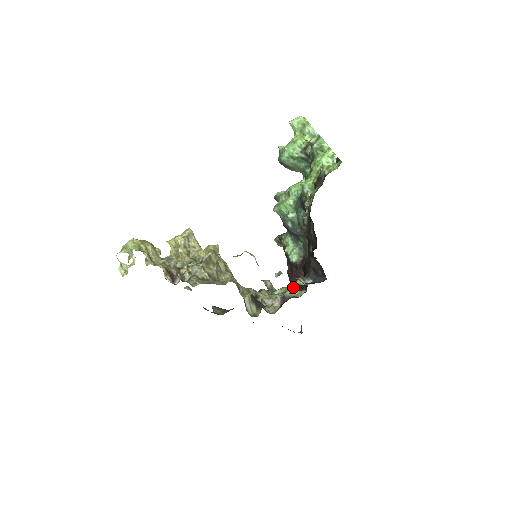
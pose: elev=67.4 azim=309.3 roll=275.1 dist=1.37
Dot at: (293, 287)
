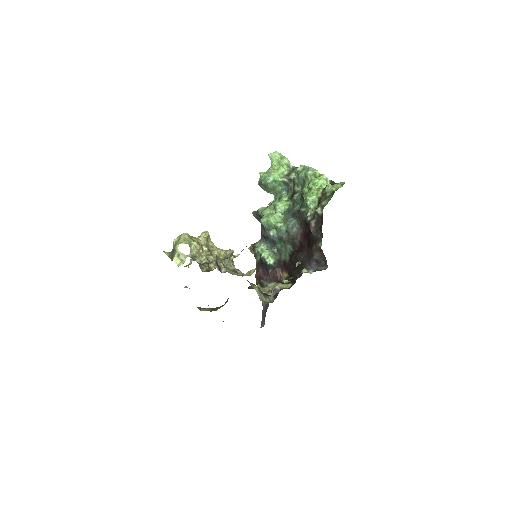
Dot at: (264, 287)
